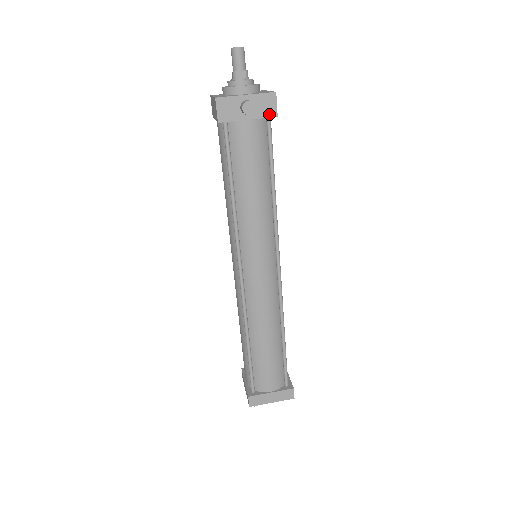
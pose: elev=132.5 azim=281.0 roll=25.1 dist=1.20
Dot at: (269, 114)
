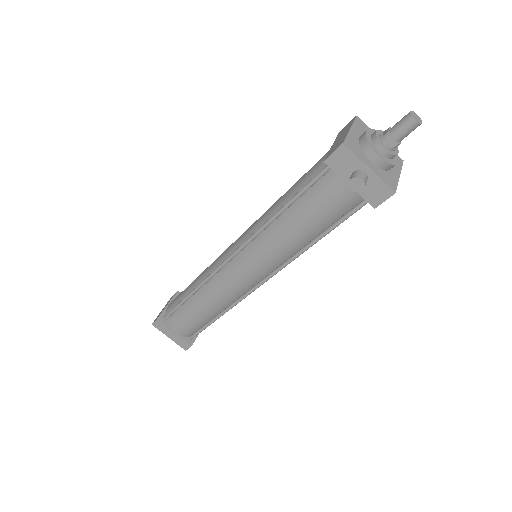
Dot at: (370, 200)
